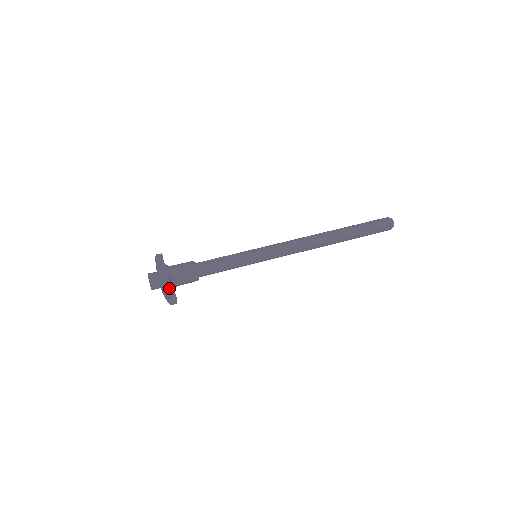
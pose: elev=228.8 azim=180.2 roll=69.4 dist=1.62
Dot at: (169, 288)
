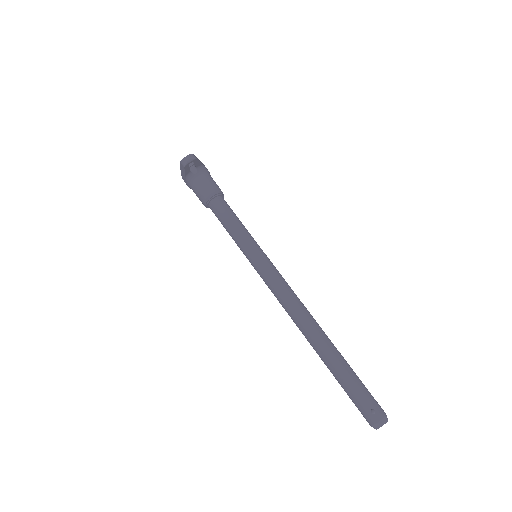
Dot at: (198, 159)
